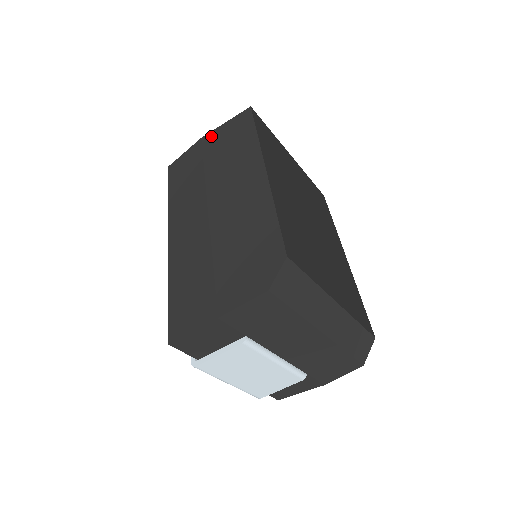
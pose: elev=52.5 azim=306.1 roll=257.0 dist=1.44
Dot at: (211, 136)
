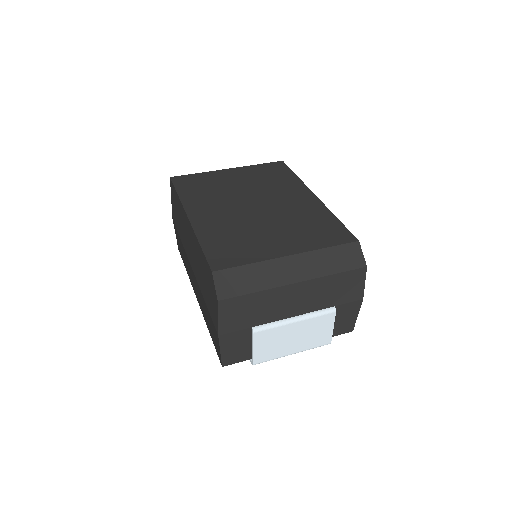
Dot at: (173, 214)
